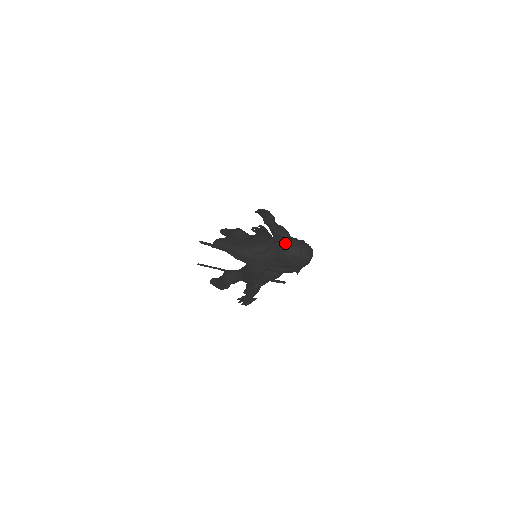
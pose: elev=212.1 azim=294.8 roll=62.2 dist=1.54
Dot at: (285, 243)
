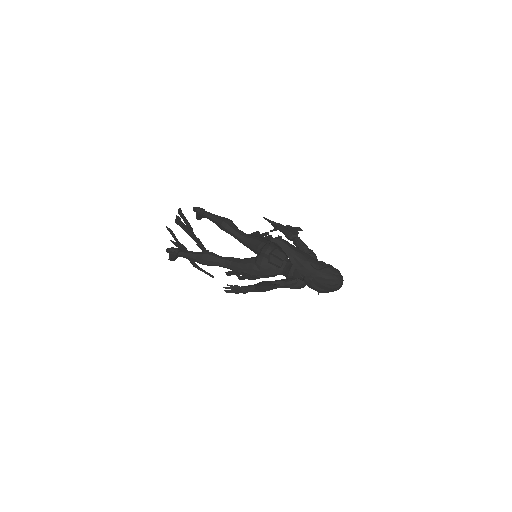
Dot at: (336, 271)
